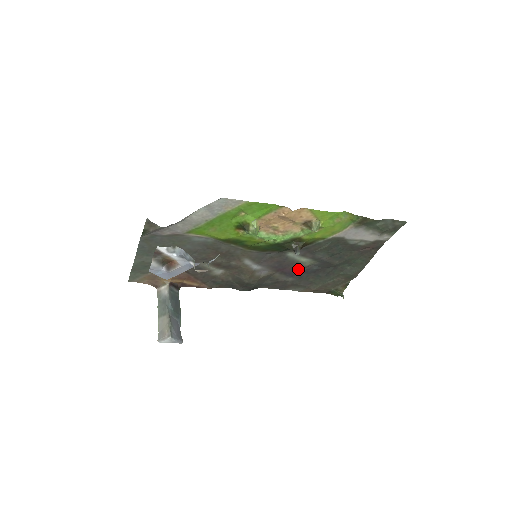
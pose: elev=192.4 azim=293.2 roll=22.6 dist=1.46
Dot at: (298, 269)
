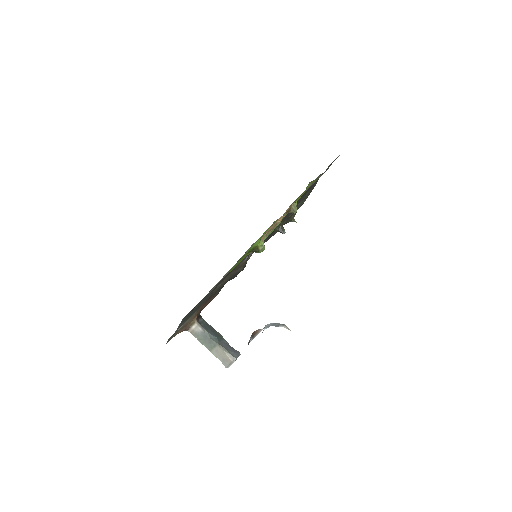
Dot at: occluded
